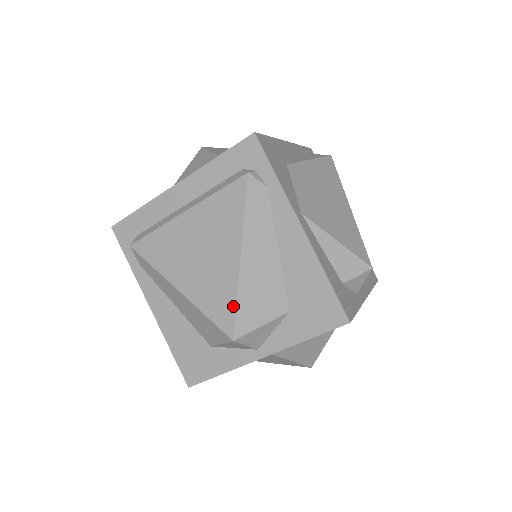
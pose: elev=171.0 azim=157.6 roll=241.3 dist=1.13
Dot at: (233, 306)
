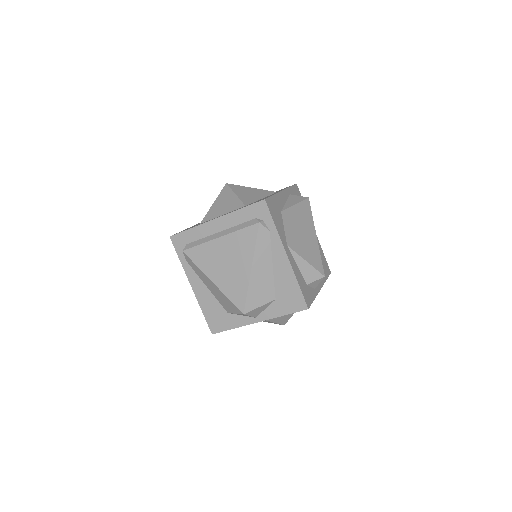
Dot at: (245, 295)
